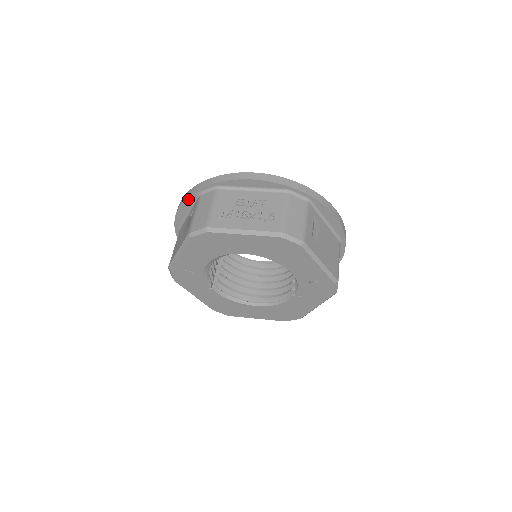
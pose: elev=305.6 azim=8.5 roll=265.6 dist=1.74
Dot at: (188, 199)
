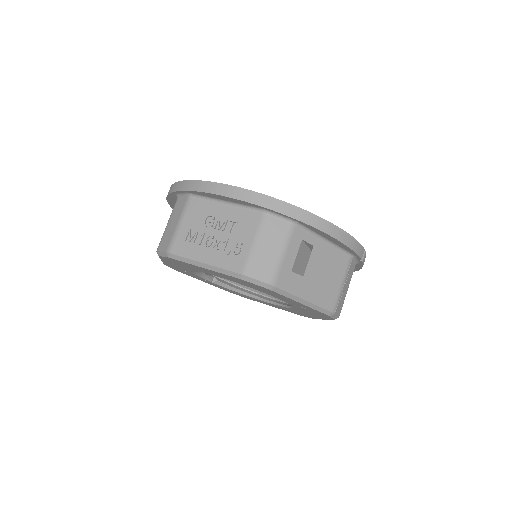
Dot at: (170, 196)
